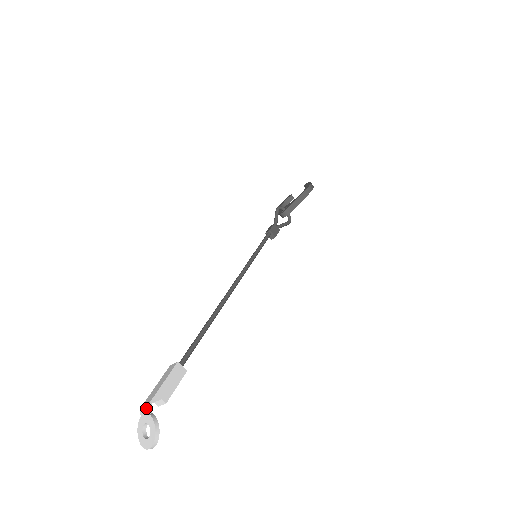
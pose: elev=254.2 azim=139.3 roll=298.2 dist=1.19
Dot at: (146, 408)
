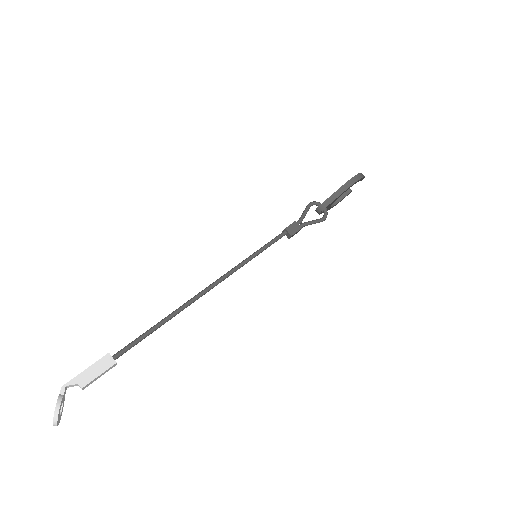
Dot at: (61, 389)
